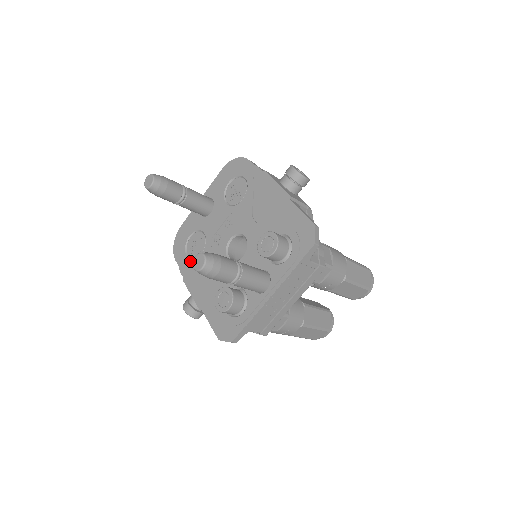
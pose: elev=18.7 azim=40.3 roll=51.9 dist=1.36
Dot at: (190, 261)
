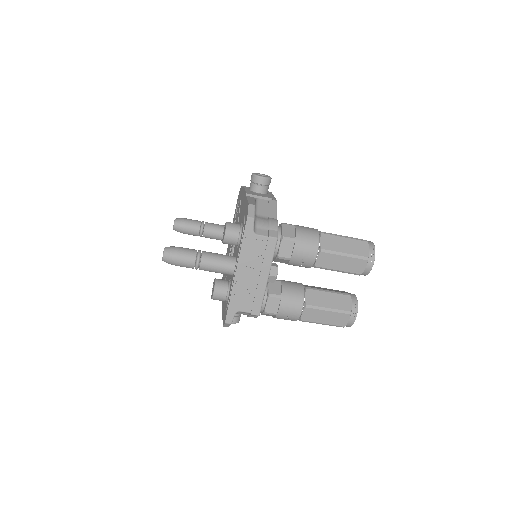
Dot at: (223, 279)
